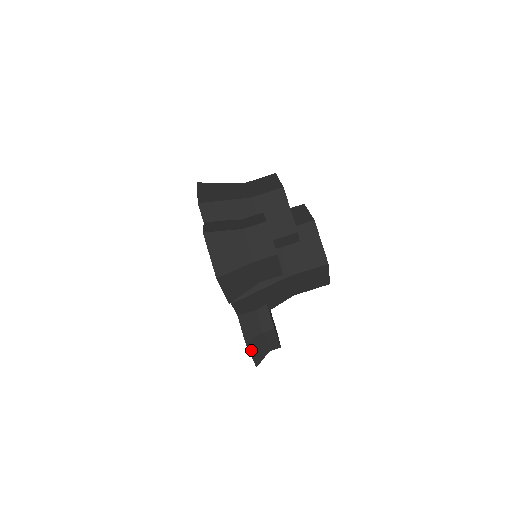
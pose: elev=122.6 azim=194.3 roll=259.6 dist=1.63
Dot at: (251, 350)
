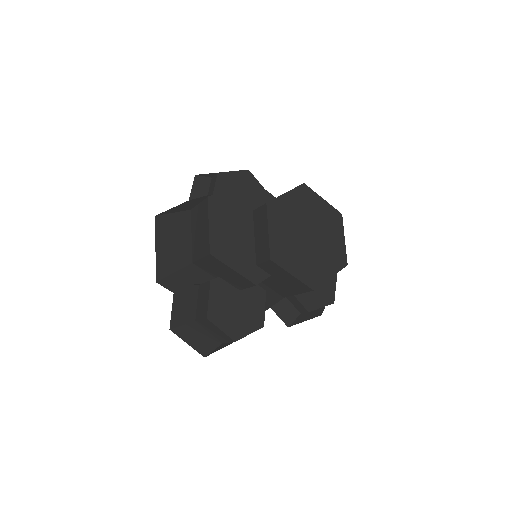
Dot at: (301, 321)
